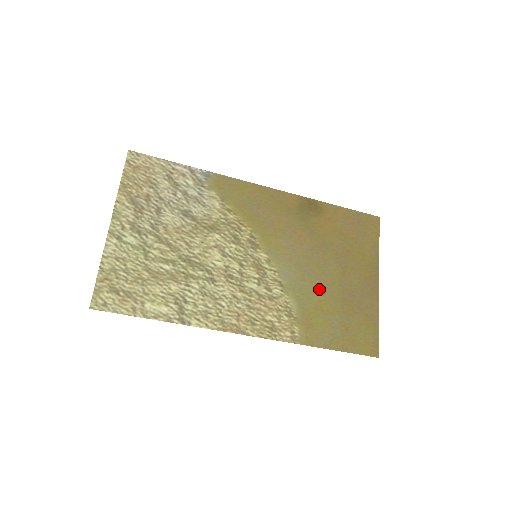
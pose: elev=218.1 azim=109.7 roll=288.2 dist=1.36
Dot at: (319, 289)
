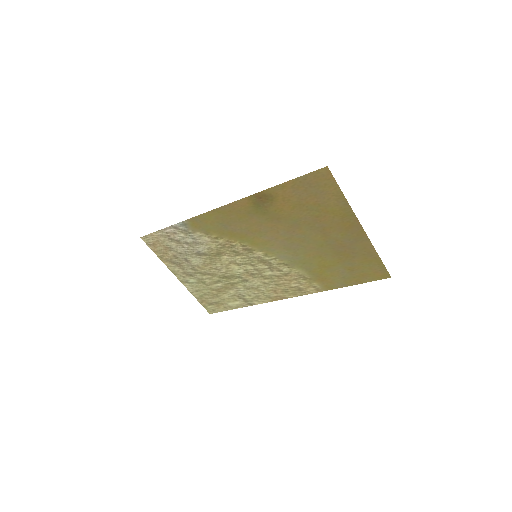
Dot at: (313, 255)
